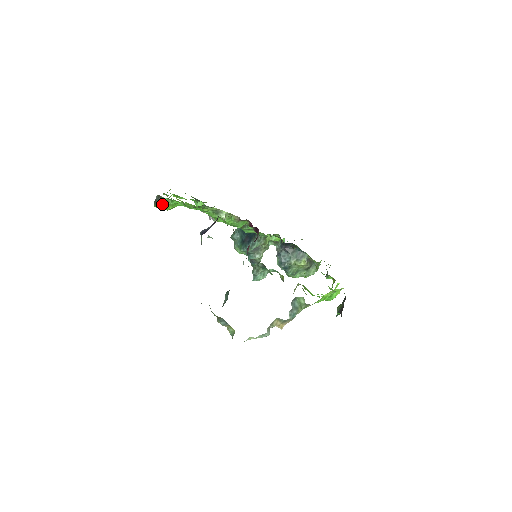
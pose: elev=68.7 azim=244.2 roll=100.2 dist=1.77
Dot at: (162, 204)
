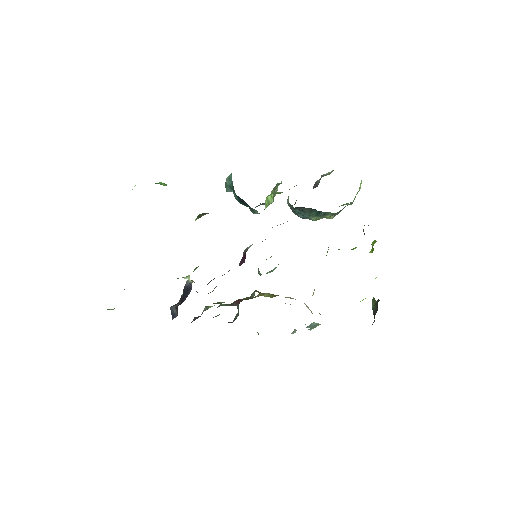
Dot at: occluded
